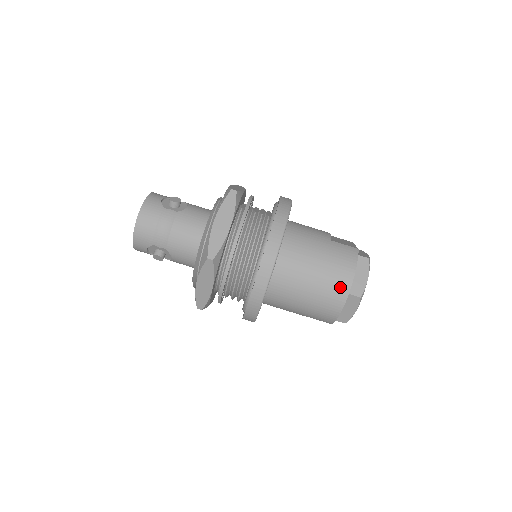
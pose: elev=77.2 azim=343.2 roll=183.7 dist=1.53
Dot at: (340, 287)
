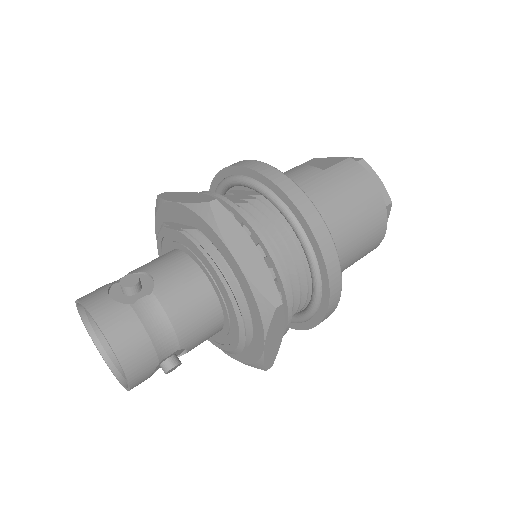
Dot at: (377, 209)
